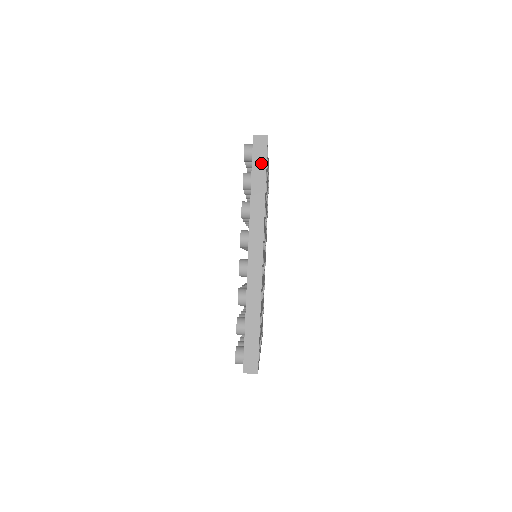
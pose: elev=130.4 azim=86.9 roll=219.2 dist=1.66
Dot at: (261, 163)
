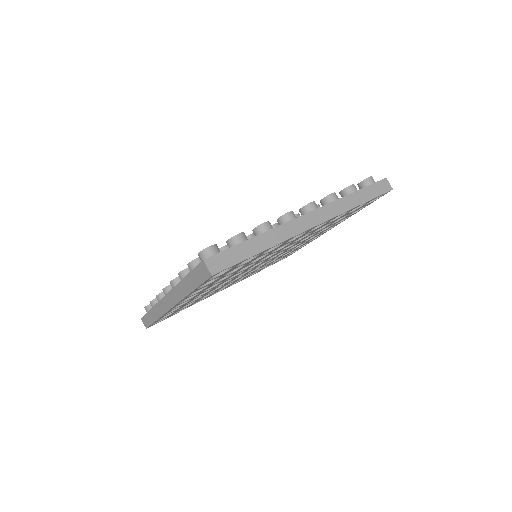
Dot at: (197, 279)
